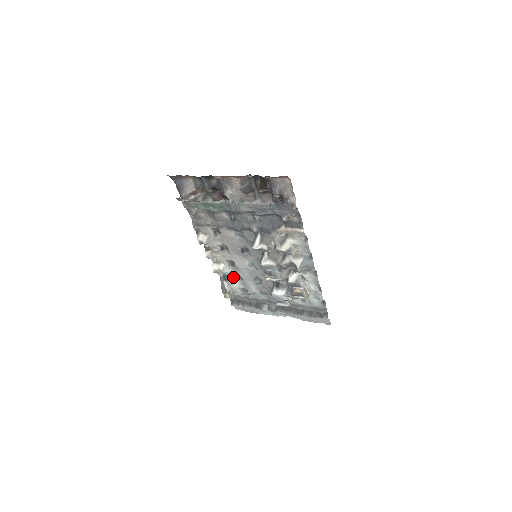
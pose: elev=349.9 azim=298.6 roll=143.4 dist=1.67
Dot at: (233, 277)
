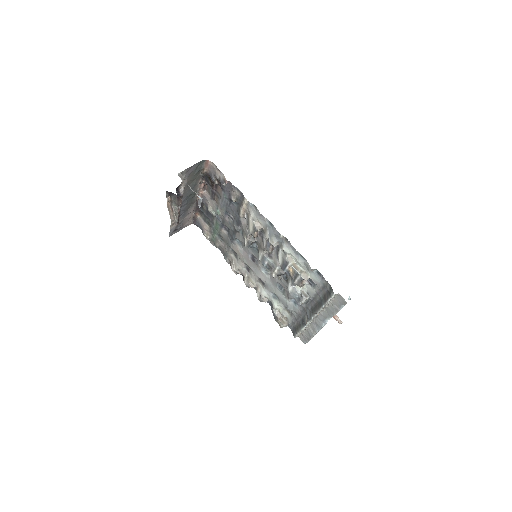
Dot at: (273, 299)
